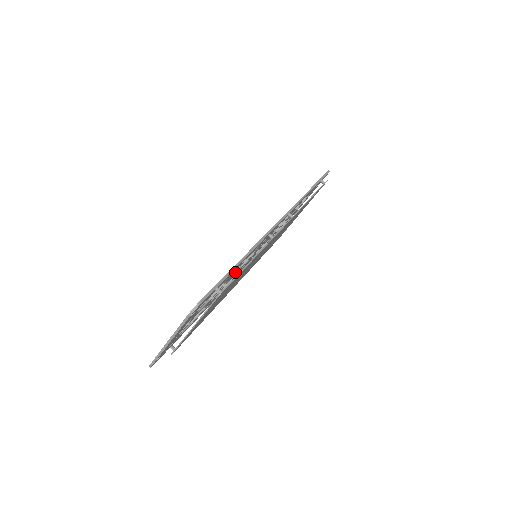
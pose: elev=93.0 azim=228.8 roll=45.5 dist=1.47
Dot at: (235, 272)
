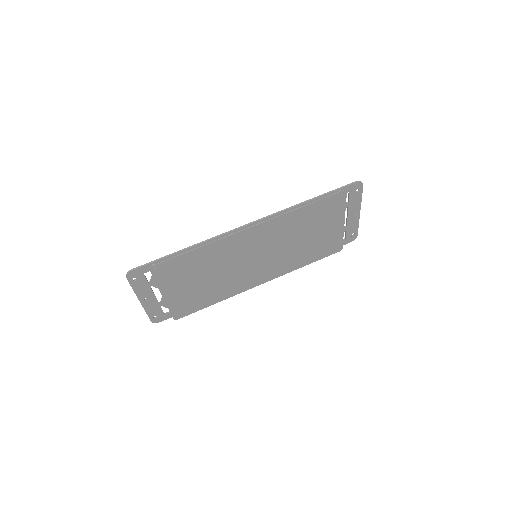
Dot at: occluded
